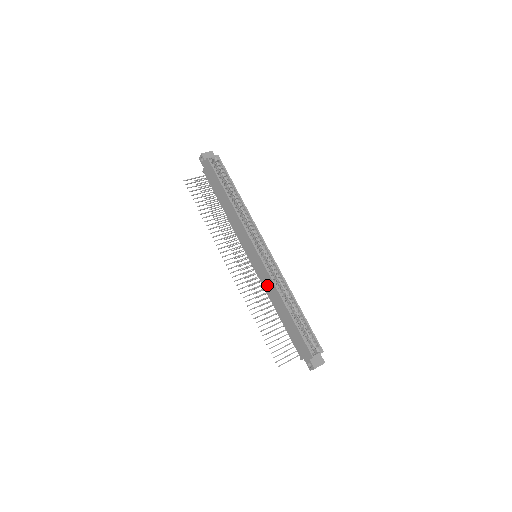
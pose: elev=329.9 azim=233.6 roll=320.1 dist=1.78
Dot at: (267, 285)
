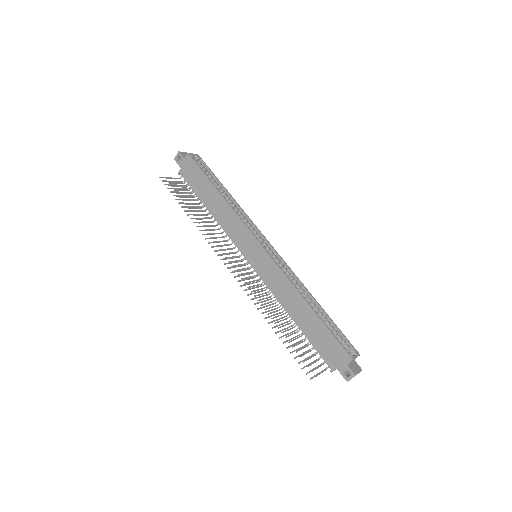
Dot at: (276, 285)
